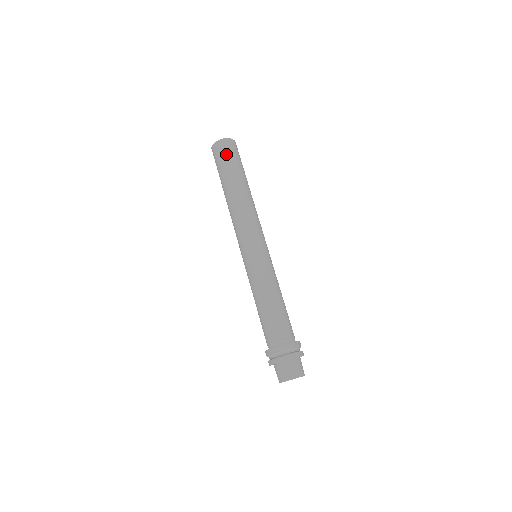
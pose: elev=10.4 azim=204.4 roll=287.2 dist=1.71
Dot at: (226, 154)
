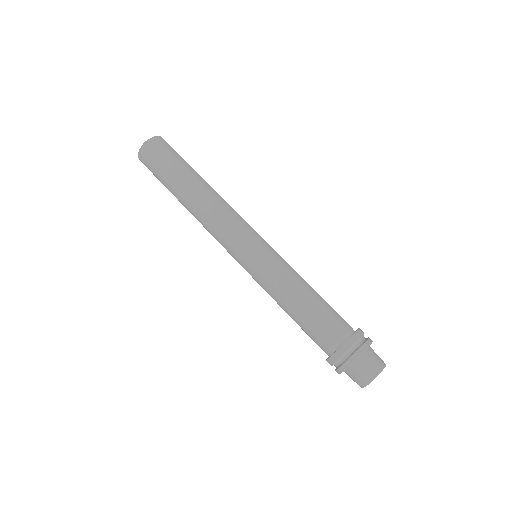
Dot at: (153, 166)
